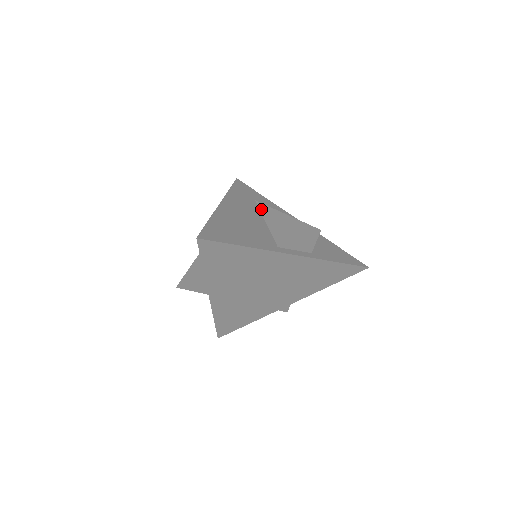
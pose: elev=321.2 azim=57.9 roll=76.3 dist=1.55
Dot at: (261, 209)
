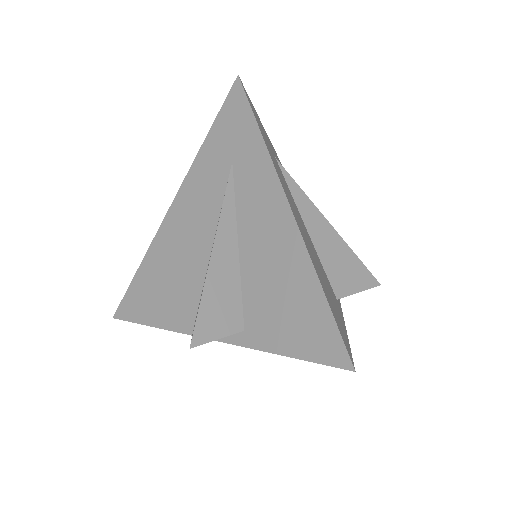
Dot at: (293, 191)
